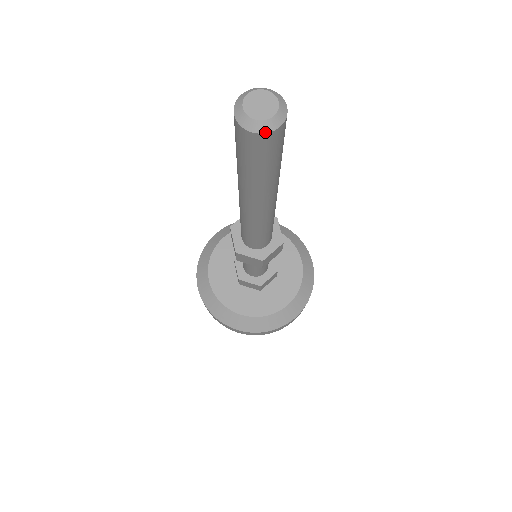
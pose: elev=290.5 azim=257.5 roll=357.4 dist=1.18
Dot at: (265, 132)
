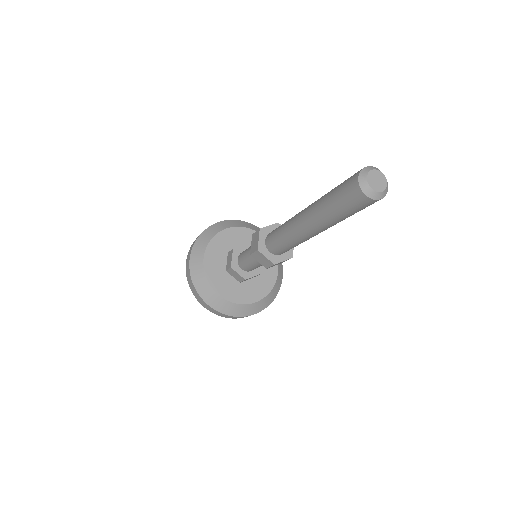
Dot at: occluded
